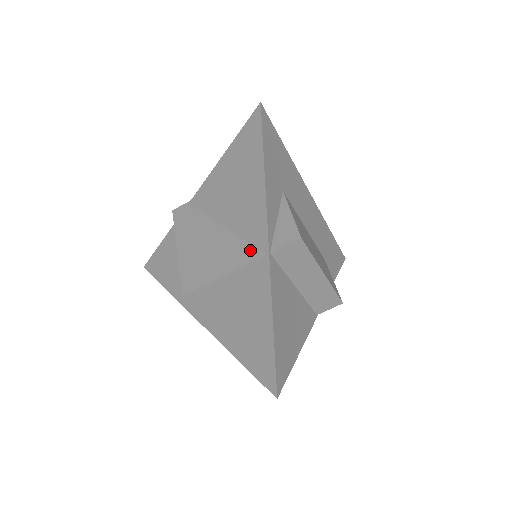
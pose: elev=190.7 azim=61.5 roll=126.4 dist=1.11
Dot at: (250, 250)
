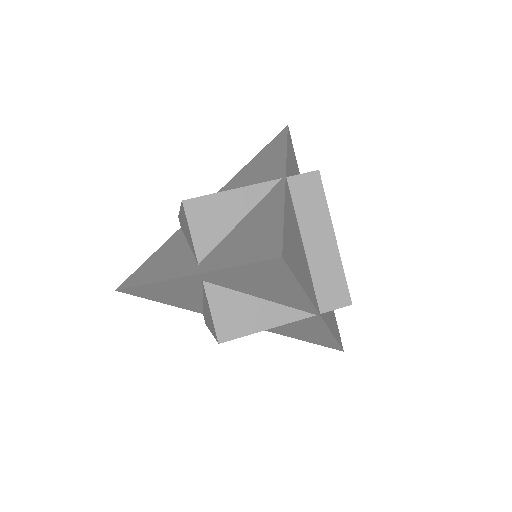
Dot at: occluded
